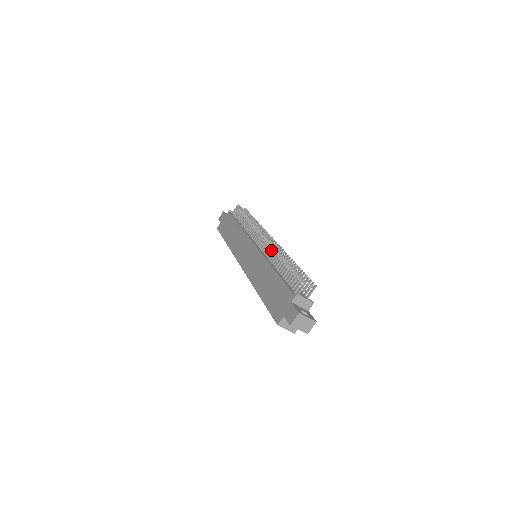
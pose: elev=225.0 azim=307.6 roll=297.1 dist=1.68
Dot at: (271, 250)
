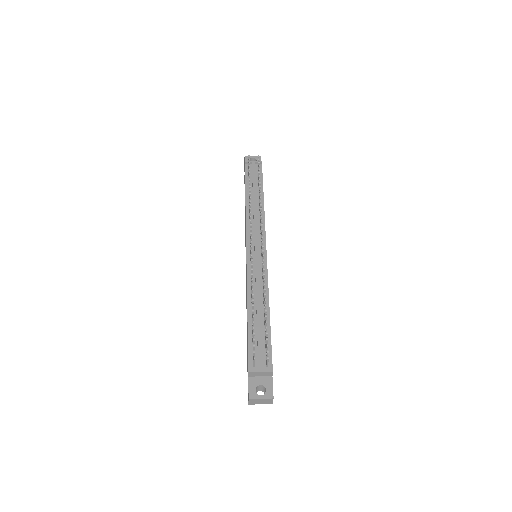
Dot at: occluded
